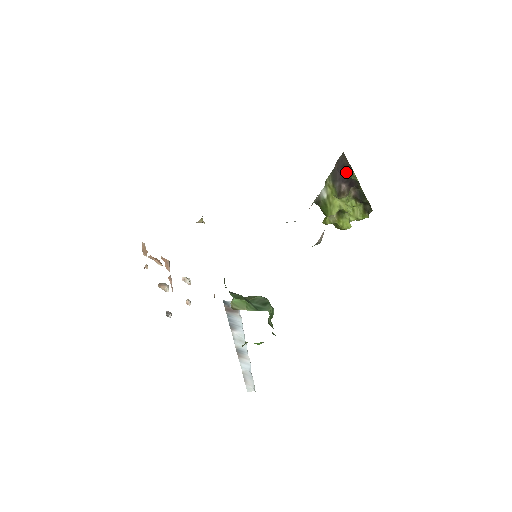
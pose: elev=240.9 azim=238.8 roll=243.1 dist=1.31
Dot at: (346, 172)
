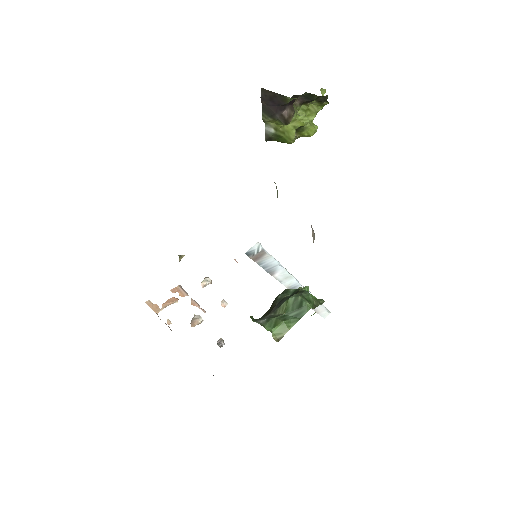
Dot at: (278, 101)
